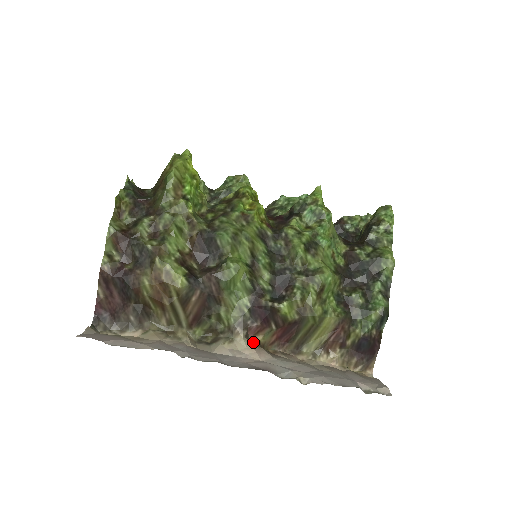
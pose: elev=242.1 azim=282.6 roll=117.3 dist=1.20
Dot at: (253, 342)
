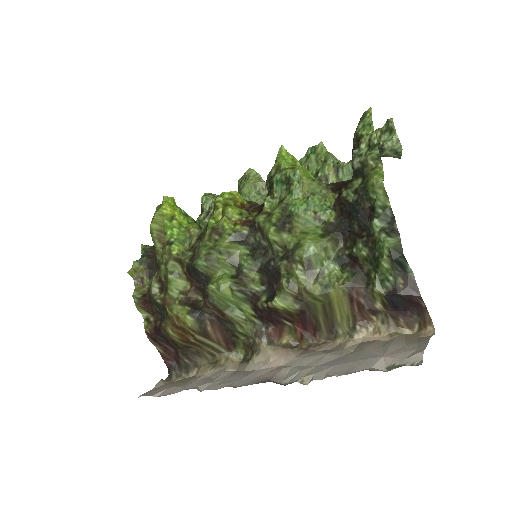
Dot at: (280, 345)
